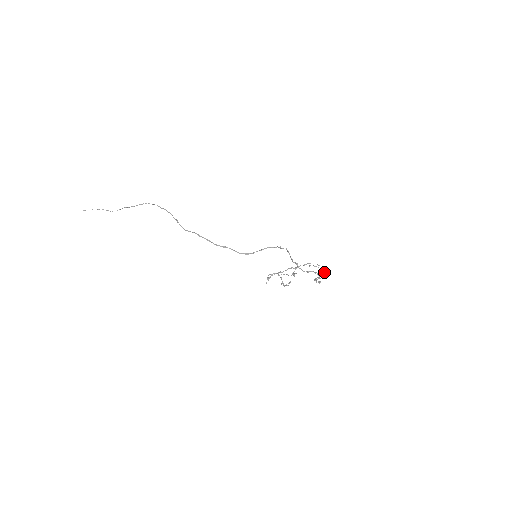
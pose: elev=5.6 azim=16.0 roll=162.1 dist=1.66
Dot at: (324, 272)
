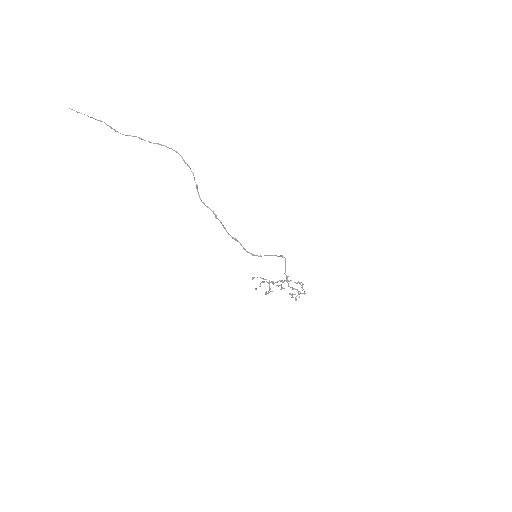
Dot at: (304, 292)
